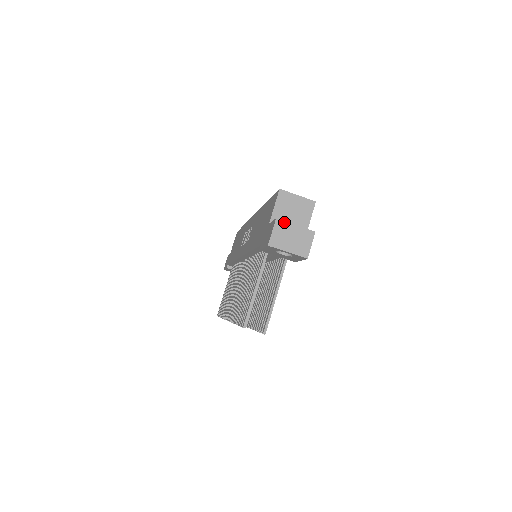
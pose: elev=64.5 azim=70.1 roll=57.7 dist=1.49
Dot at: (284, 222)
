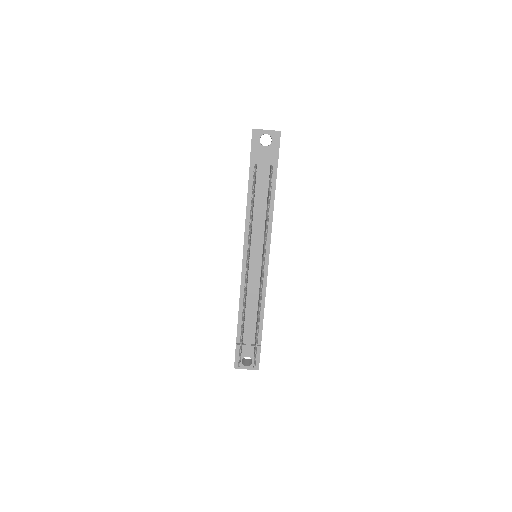
Dot at: occluded
